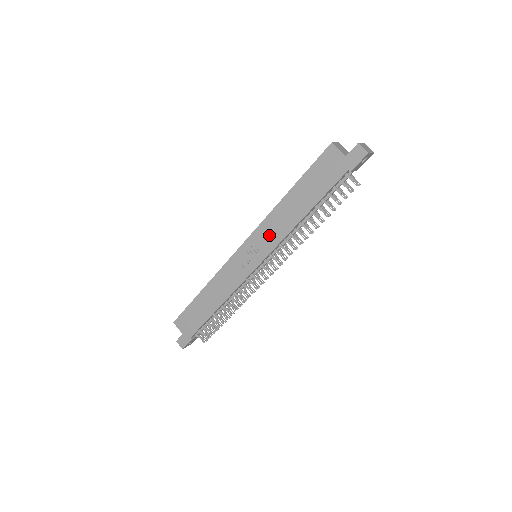
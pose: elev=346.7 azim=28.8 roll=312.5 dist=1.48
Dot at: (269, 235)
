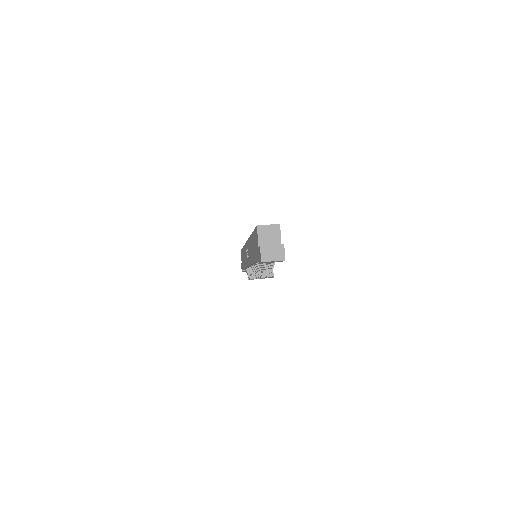
Dot at: (249, 252)
